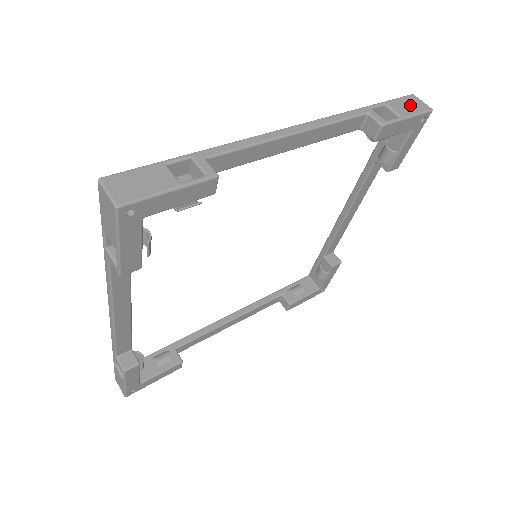
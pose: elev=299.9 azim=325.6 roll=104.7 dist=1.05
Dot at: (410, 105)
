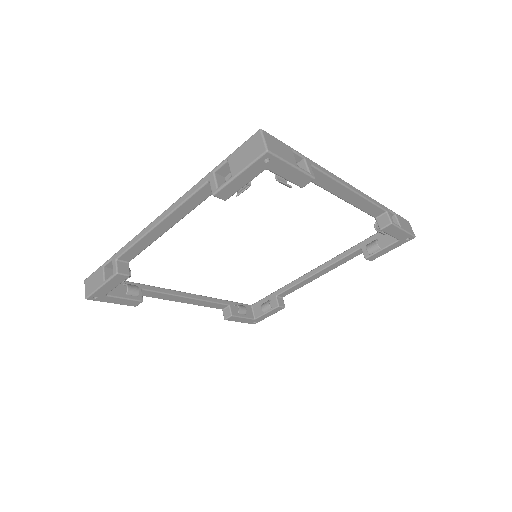
Dot at: (406, 225)
